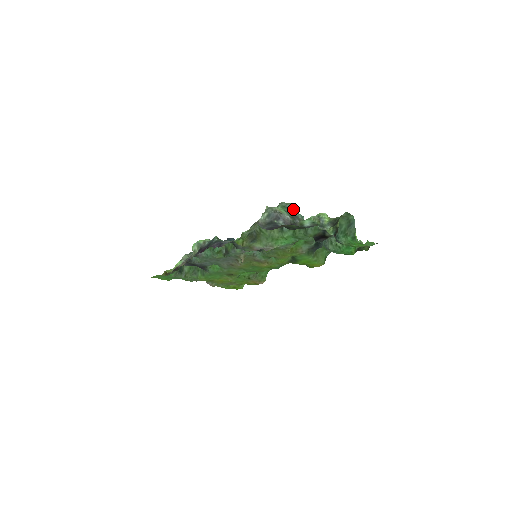
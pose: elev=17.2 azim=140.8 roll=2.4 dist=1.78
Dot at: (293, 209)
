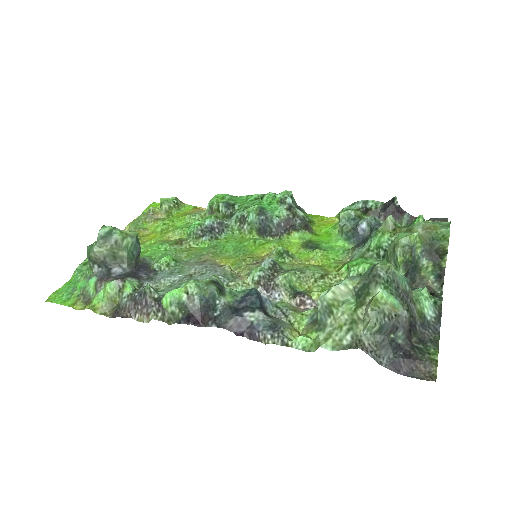
Dot at: (398, 278)
